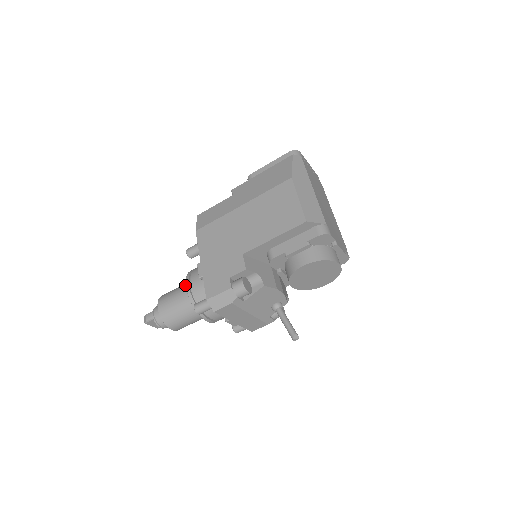
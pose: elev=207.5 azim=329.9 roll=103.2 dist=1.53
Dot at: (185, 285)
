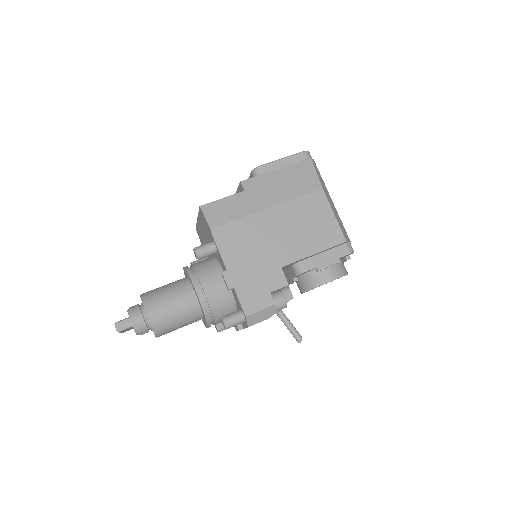
Dot at: (183, 288)
